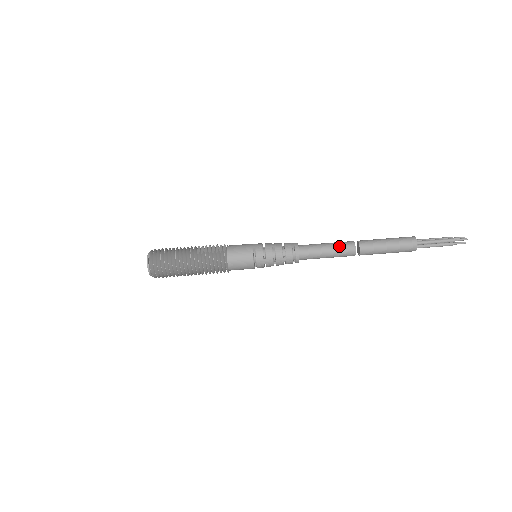
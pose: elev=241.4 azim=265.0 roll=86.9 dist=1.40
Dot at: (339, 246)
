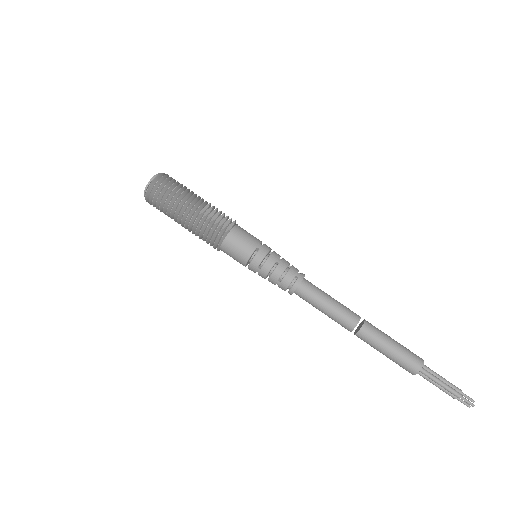
Dot at: (341, 312)
